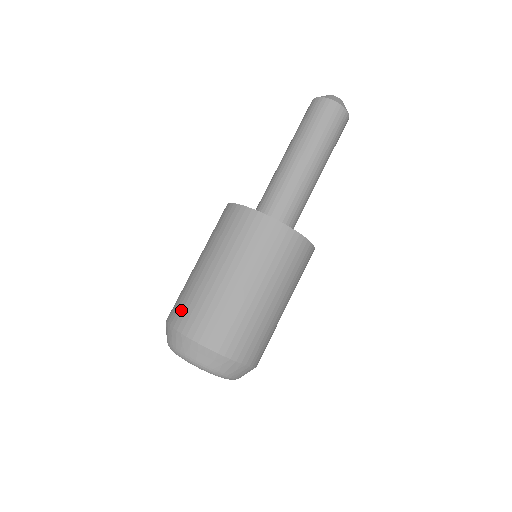
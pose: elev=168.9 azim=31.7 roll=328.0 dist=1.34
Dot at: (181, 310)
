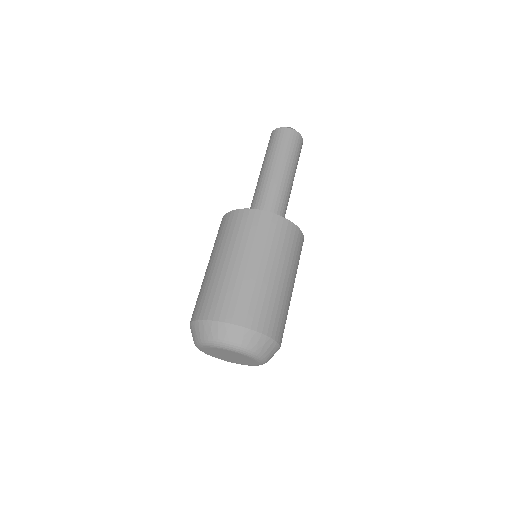
Dot at: (216, 303)
